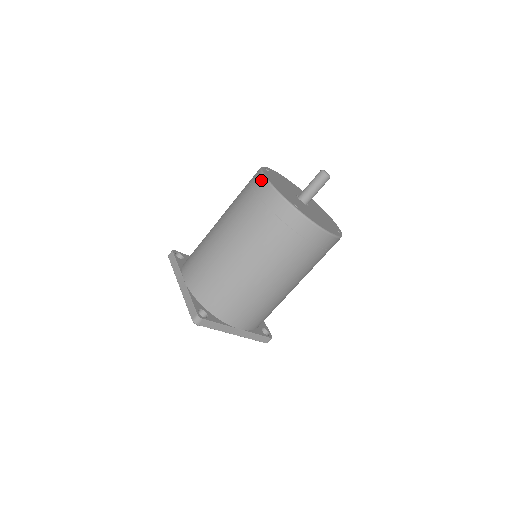
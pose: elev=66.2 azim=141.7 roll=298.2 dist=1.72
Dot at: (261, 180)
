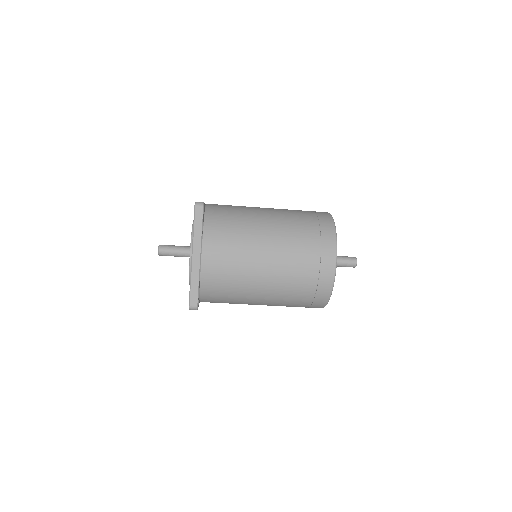
Dot at: (332, 261)
